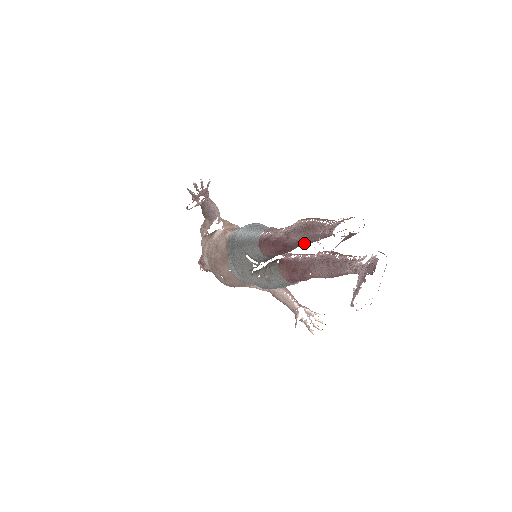
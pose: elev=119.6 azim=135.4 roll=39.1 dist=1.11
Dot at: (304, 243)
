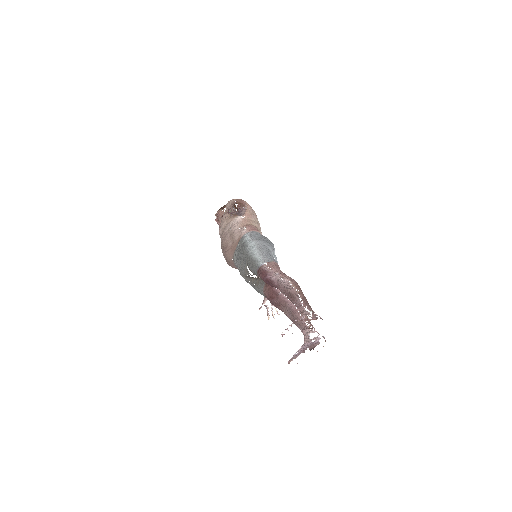
Dot at: occluded
